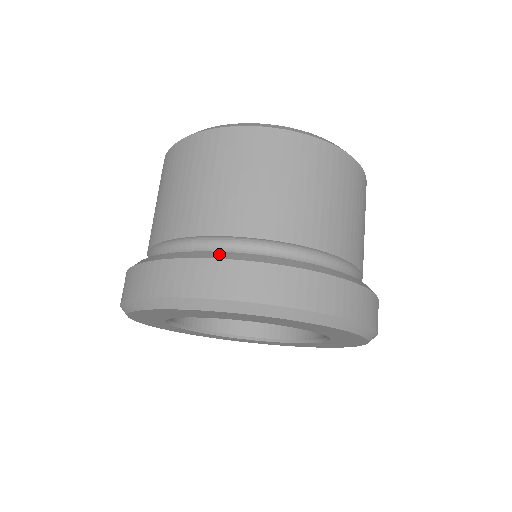
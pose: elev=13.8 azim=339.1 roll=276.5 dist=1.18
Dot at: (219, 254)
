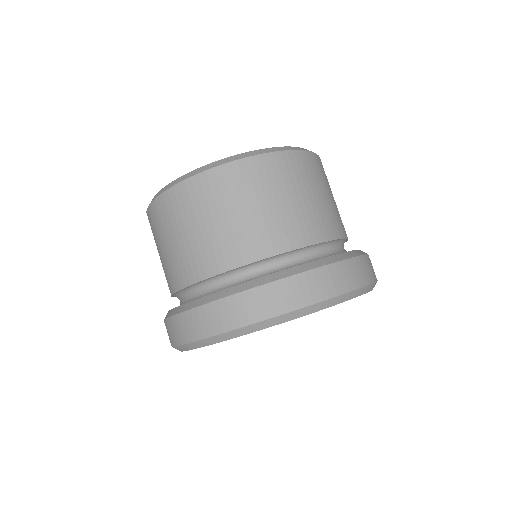
Dot at: (334, 258)
